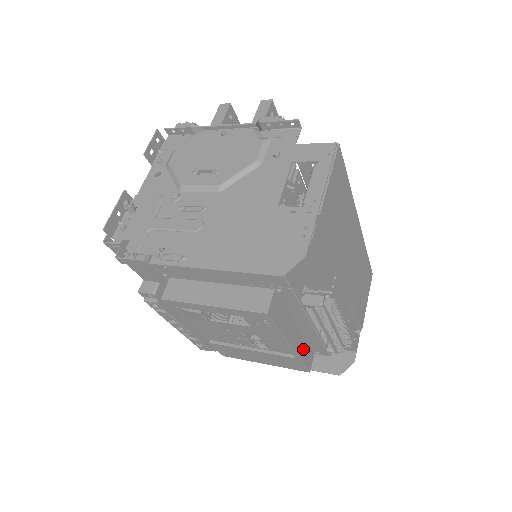
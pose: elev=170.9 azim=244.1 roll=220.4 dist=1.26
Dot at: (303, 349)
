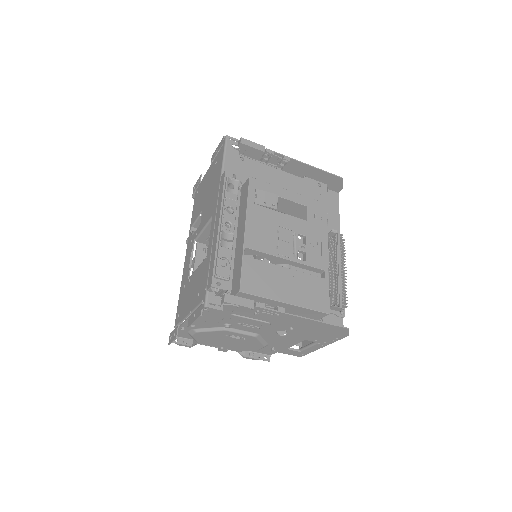
Dot at: occluded
